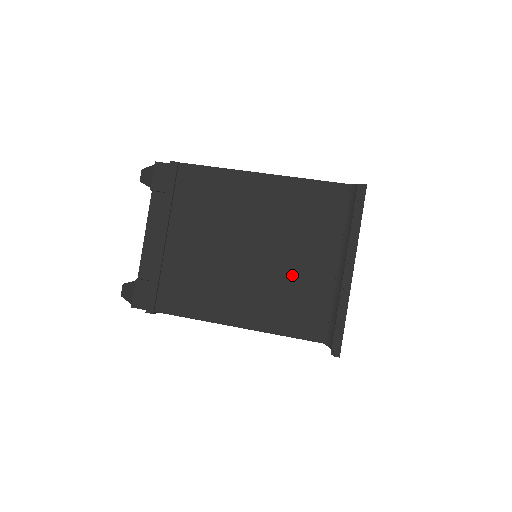
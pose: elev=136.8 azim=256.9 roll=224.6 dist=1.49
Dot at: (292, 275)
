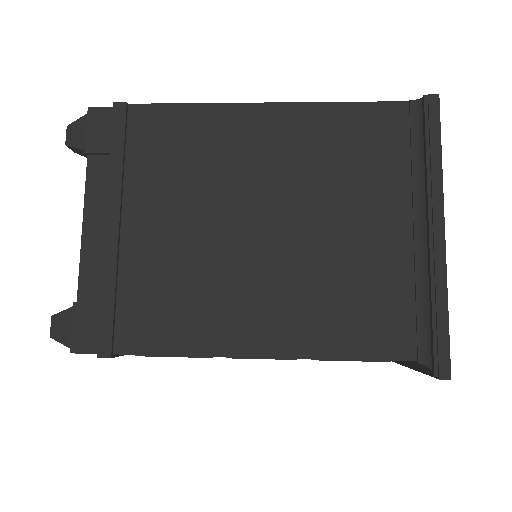
Dot at: (342, 255)
